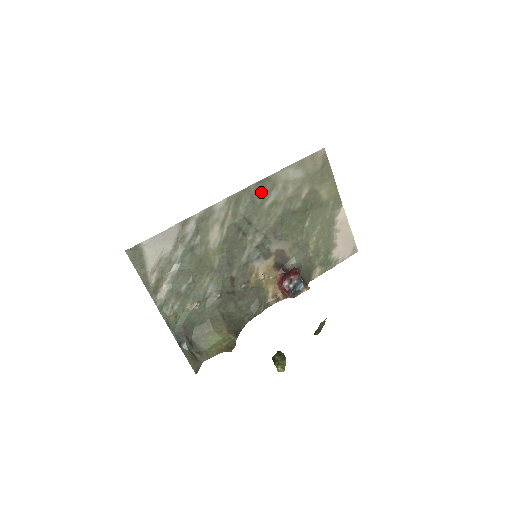
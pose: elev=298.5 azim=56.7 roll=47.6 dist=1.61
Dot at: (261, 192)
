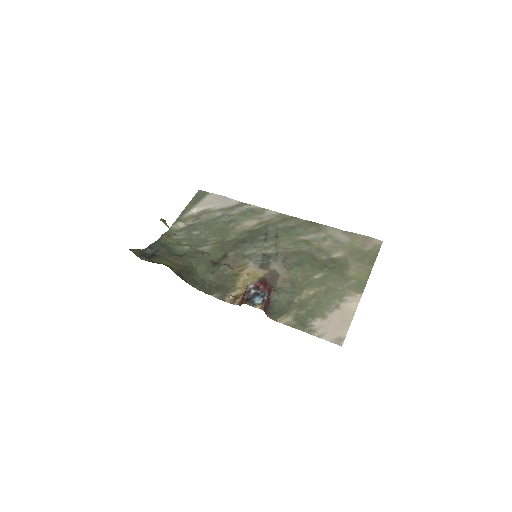
Dot at: (305, 228)
